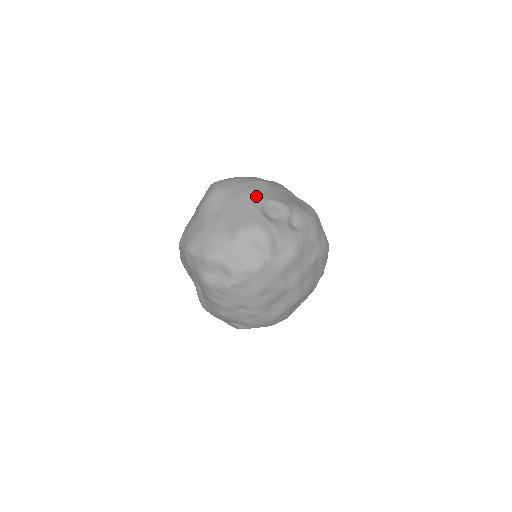
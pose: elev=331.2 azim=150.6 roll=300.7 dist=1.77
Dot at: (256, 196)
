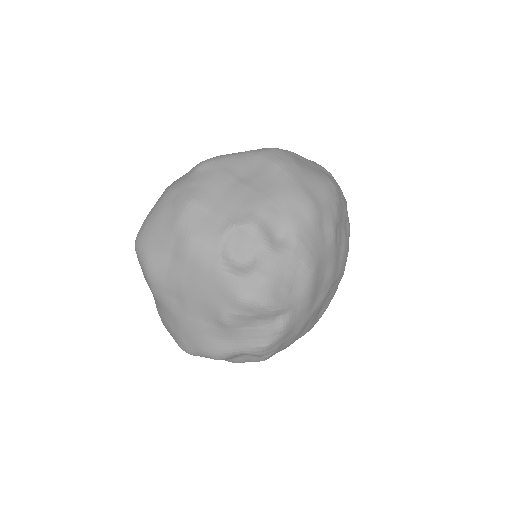
Dot at: (203, 247)
